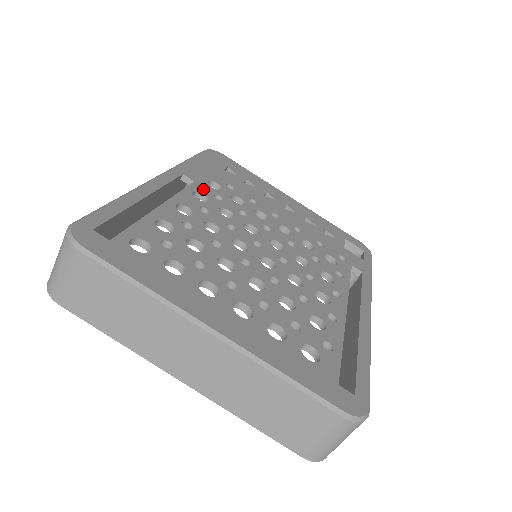
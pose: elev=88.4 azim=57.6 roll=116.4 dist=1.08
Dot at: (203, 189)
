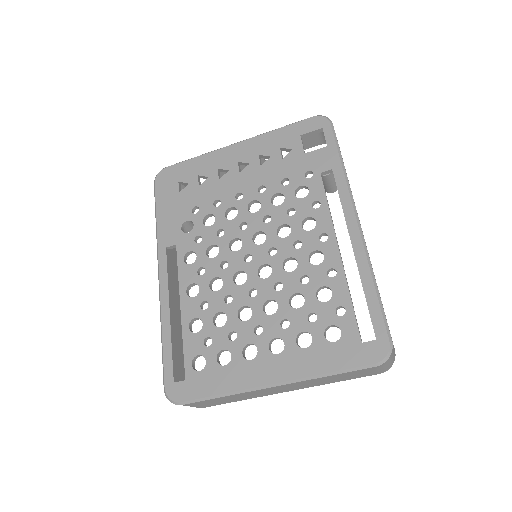
Dot at: (185, 245)
